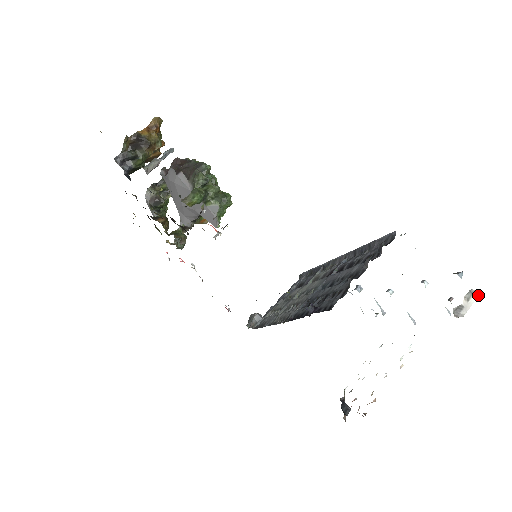
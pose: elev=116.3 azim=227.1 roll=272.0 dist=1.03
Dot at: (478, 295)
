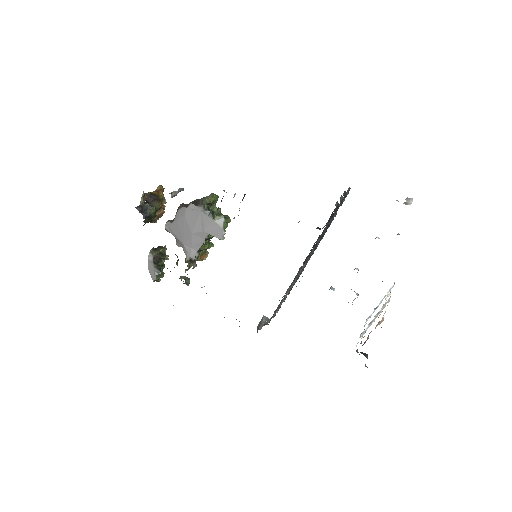
Dot at: (412, 199)
